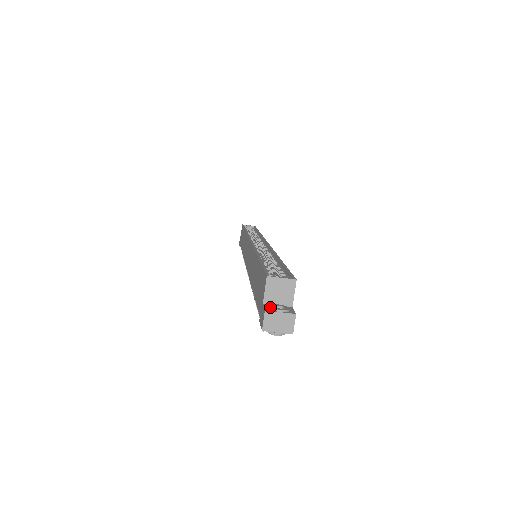
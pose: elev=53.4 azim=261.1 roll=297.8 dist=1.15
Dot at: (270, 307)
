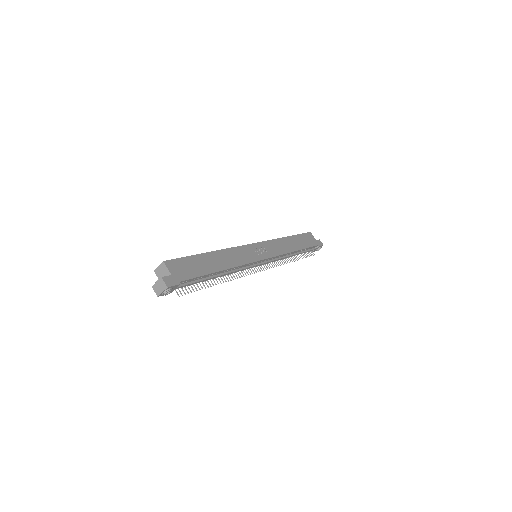
Dot at: (156, 283)
